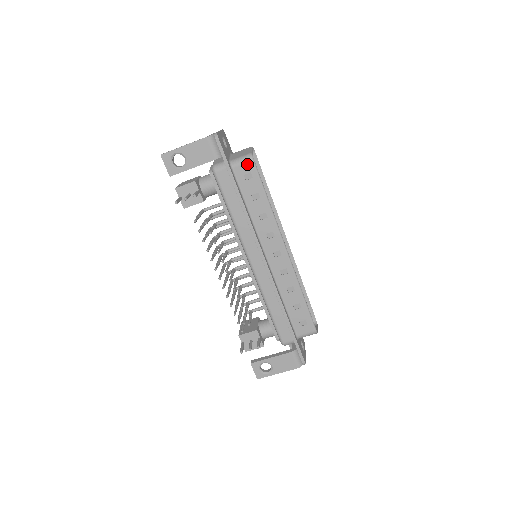
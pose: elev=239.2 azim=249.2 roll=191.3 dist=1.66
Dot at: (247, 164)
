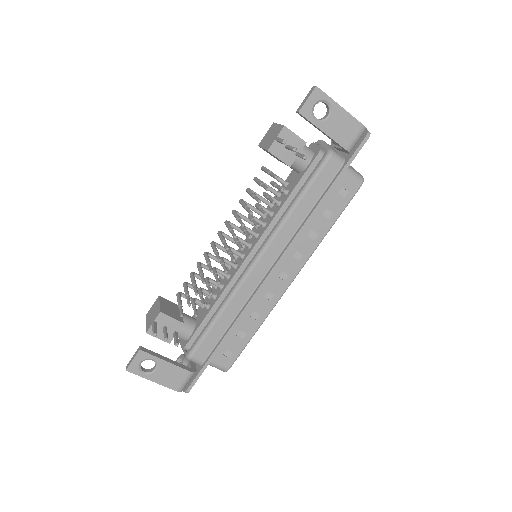
Dot at: (355, 182)
